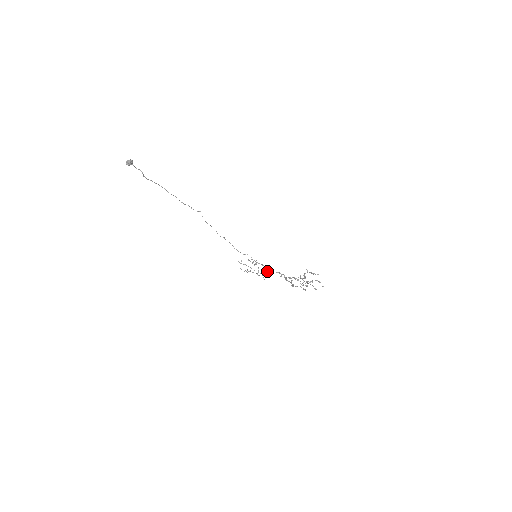
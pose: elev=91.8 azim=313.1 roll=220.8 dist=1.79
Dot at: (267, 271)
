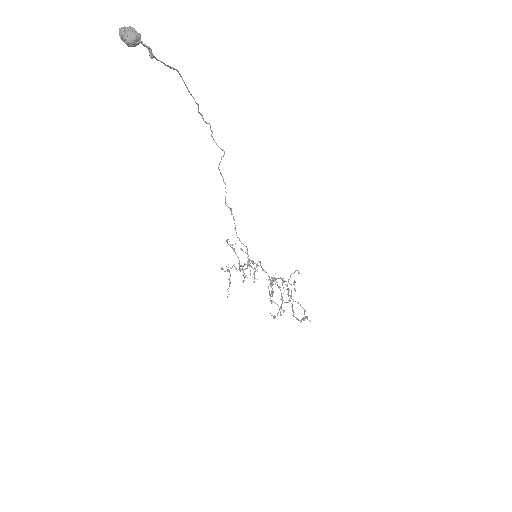
Dot at: (255, 271)
